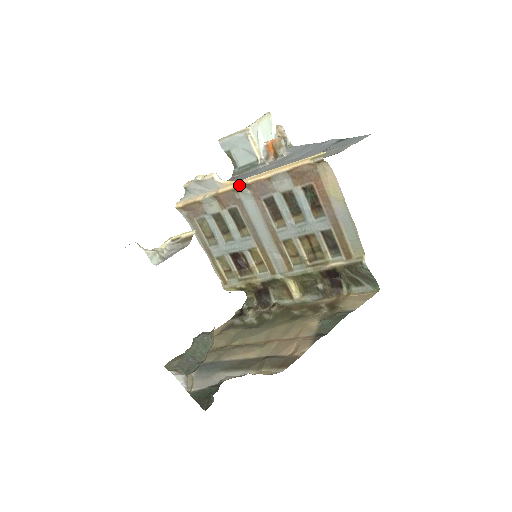
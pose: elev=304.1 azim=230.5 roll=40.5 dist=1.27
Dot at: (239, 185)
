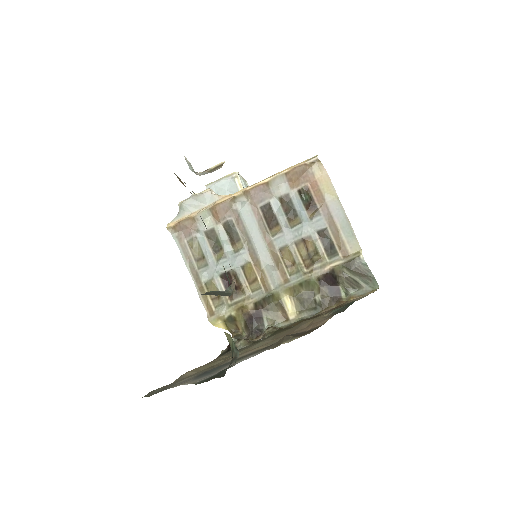
Dot at: (237, 194)
